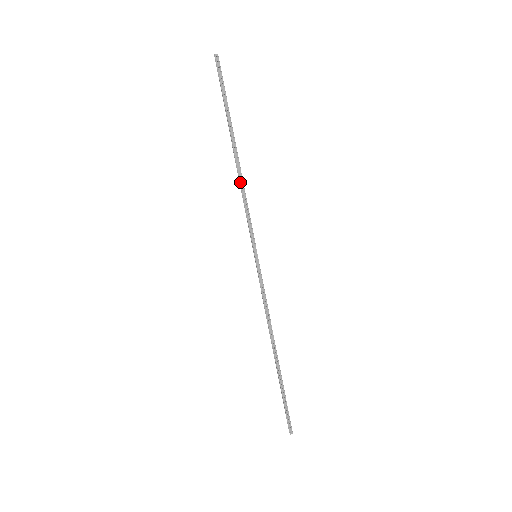
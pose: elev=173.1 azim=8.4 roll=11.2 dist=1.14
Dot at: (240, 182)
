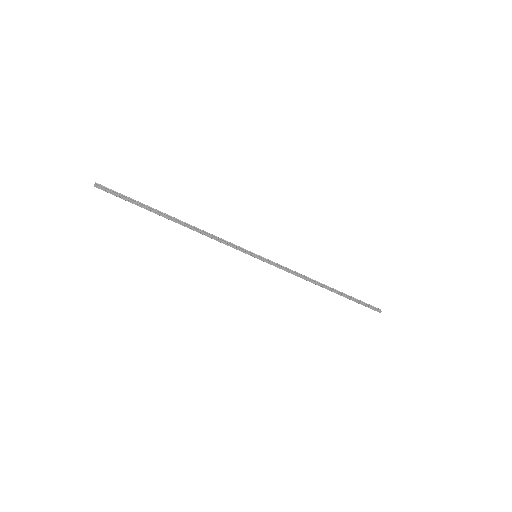
Dot at: occluded
